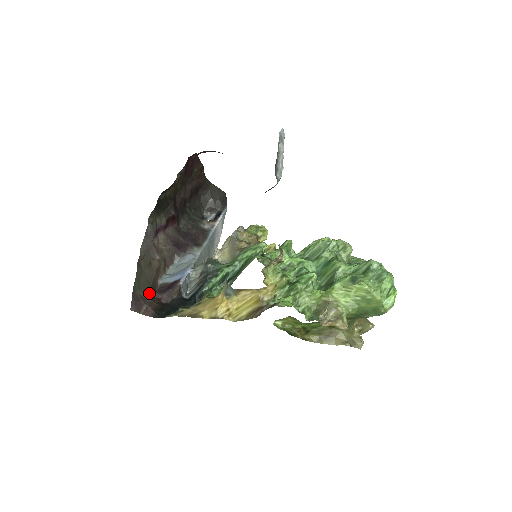
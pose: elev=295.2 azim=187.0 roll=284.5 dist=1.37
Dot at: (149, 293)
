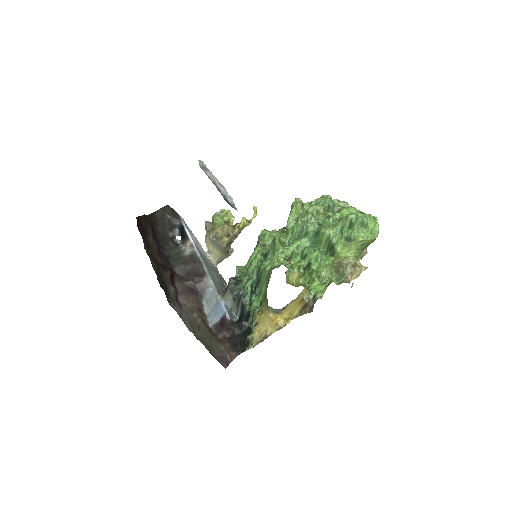
Dot at: (217, 343)
